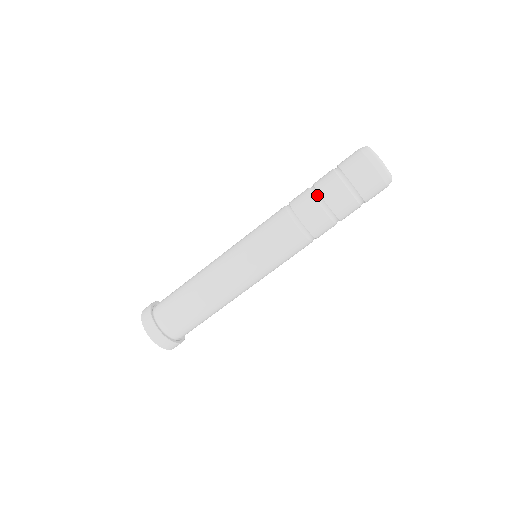
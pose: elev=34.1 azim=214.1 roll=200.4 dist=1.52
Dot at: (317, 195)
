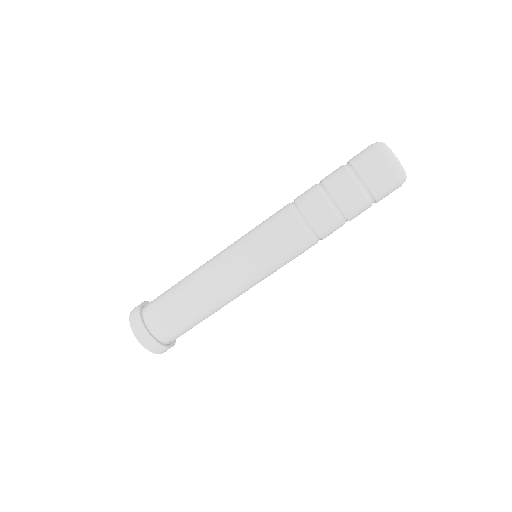
Dot at: (340, 214)
